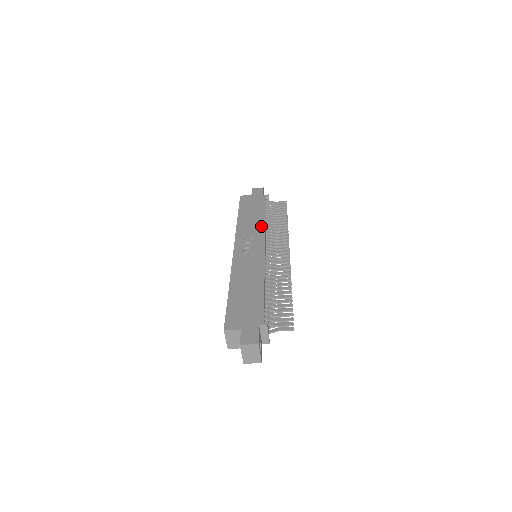
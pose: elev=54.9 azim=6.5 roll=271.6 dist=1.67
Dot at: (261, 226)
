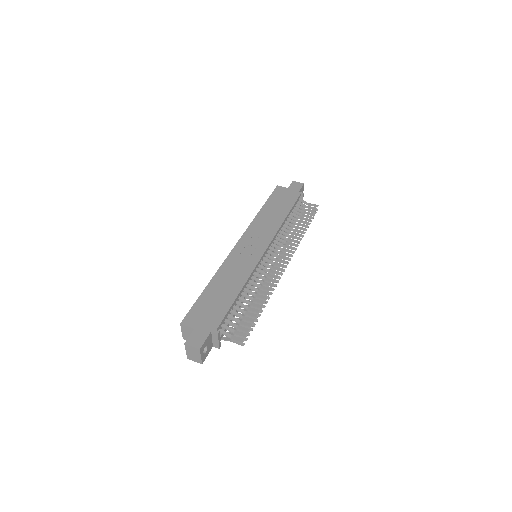
Dot at: (275, 227)
